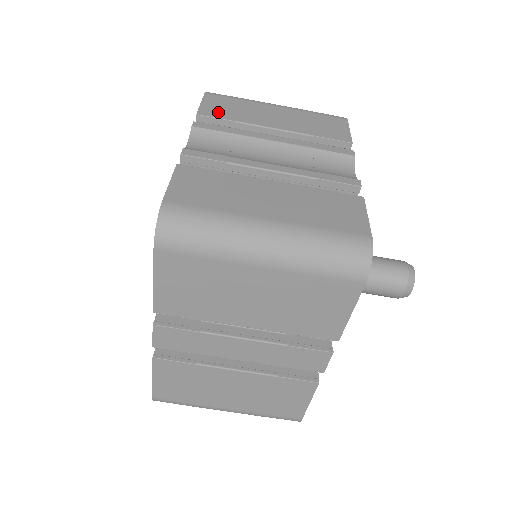
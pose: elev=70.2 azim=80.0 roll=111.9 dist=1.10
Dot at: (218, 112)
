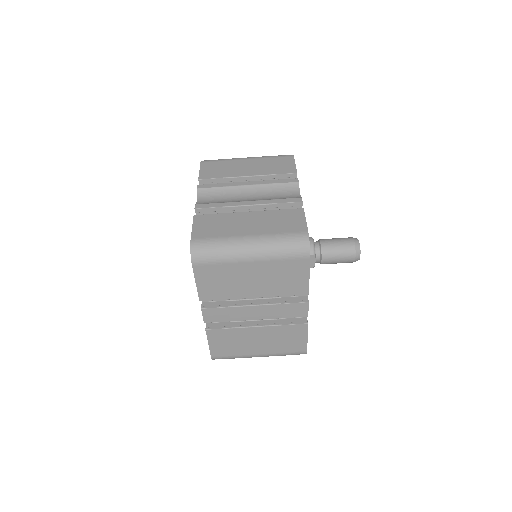
Dot at: (211, 174)
